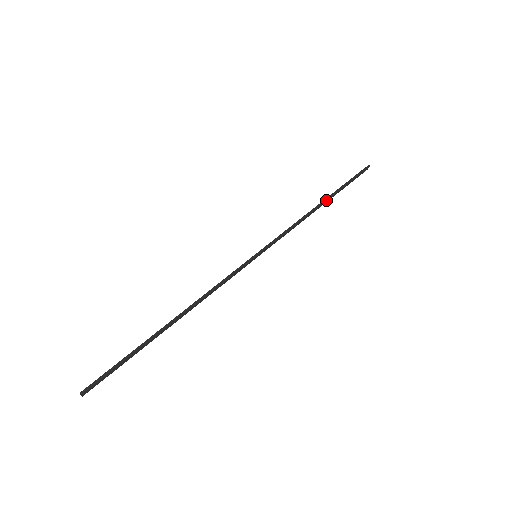
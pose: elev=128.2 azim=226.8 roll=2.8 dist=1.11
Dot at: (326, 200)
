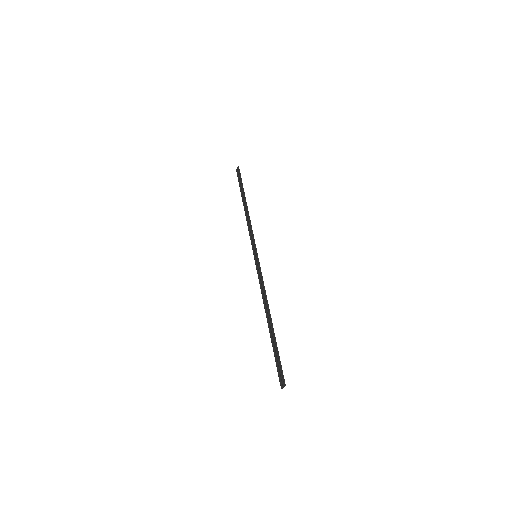
Dot at: occluded
